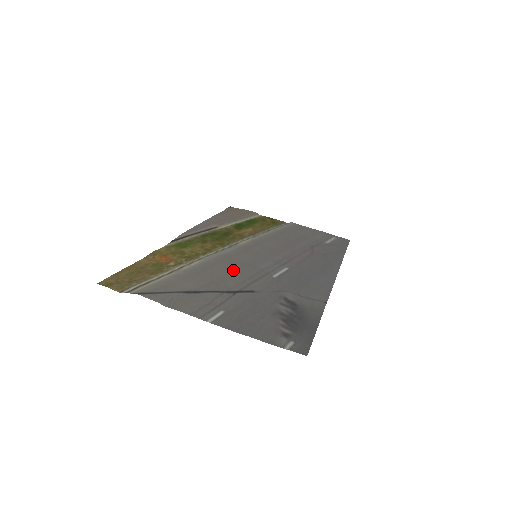
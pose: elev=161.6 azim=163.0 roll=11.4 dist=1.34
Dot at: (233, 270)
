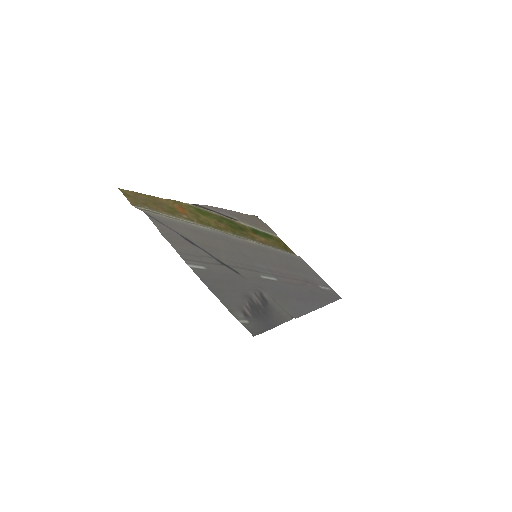
Dot at: (231, 251)
